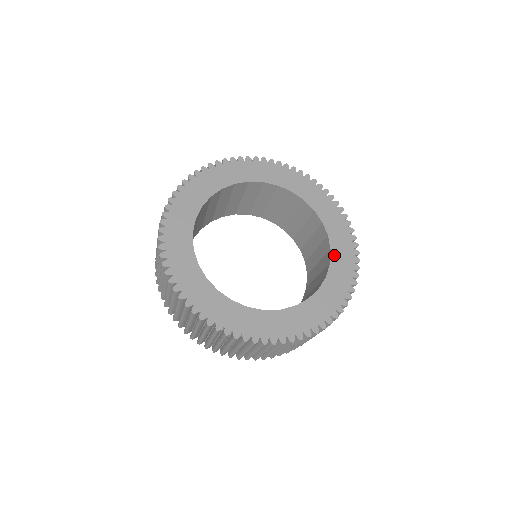
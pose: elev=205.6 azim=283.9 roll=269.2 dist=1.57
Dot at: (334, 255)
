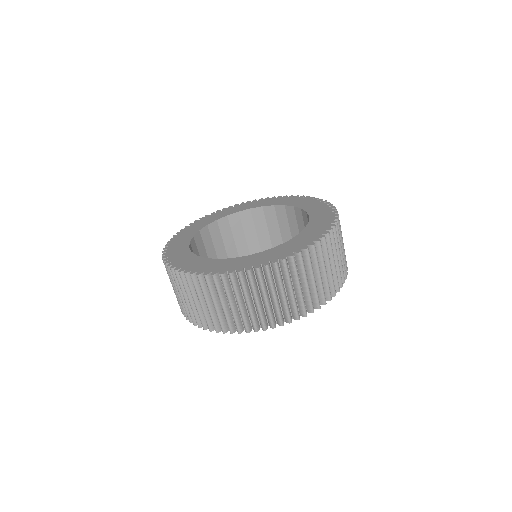
Dot at: (311, 224)
